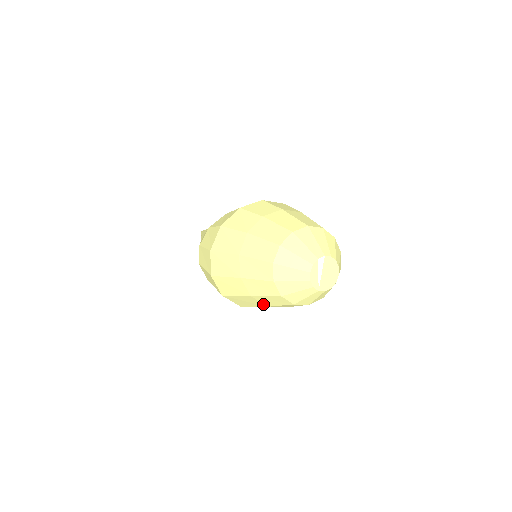
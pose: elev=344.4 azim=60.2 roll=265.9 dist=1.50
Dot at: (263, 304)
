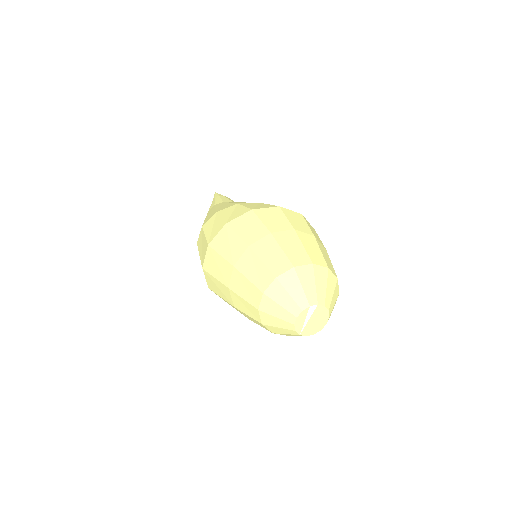
Dot at: occluded
